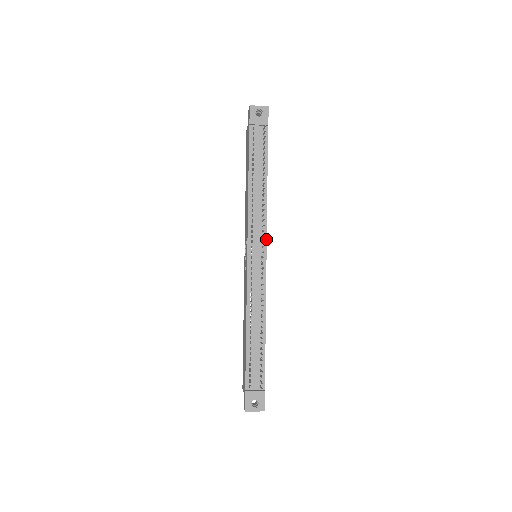
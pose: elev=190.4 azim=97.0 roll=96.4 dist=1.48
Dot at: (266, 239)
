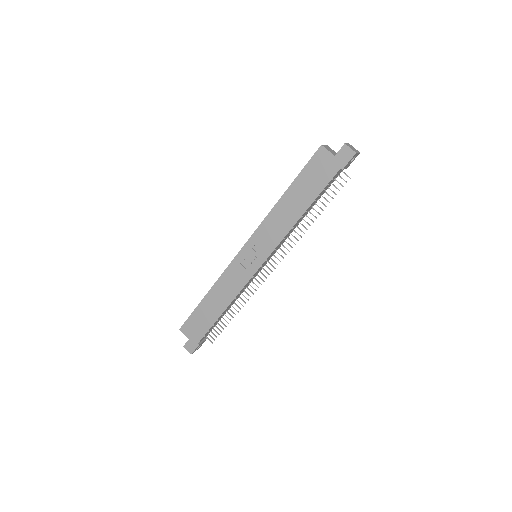
Dot at: occluded
